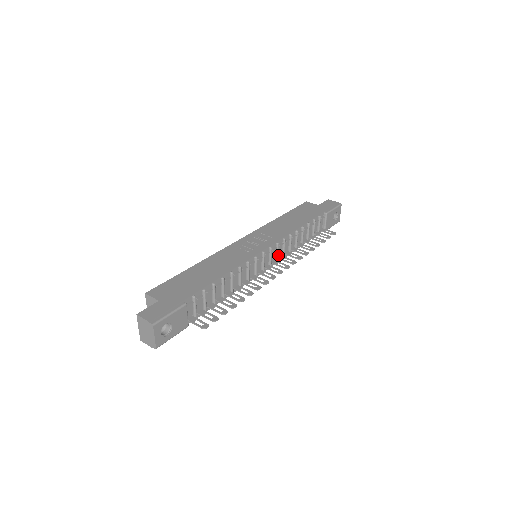
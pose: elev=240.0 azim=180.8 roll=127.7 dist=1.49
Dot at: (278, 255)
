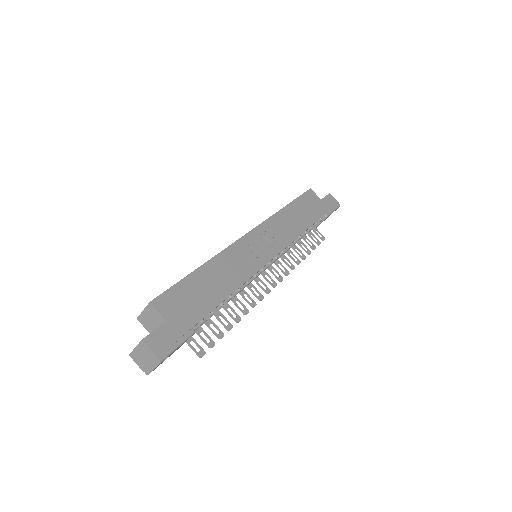
Dot at: occluded
